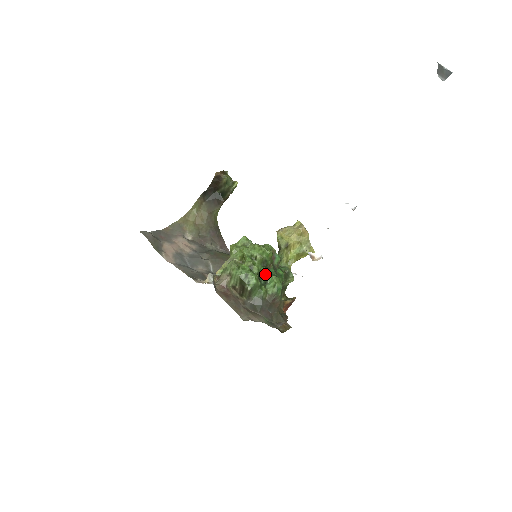
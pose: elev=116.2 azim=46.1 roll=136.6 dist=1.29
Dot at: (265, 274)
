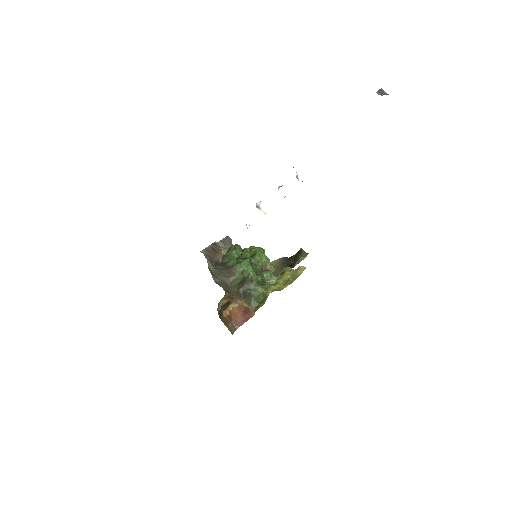
Dot at: occluded
